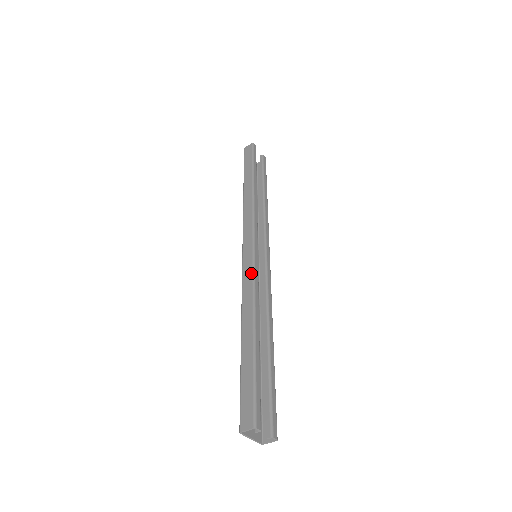
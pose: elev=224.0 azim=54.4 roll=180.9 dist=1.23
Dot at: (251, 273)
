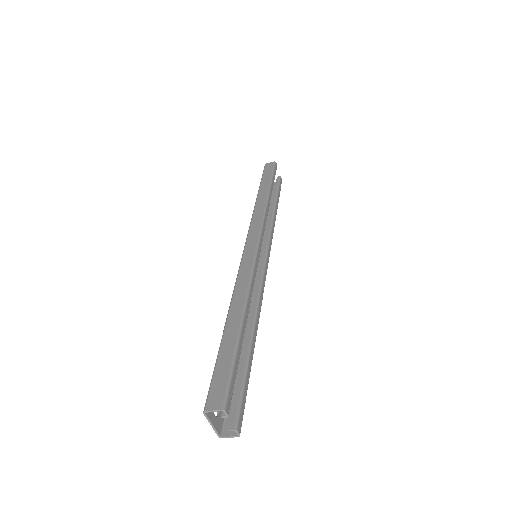
Dot at: (251, 265)
